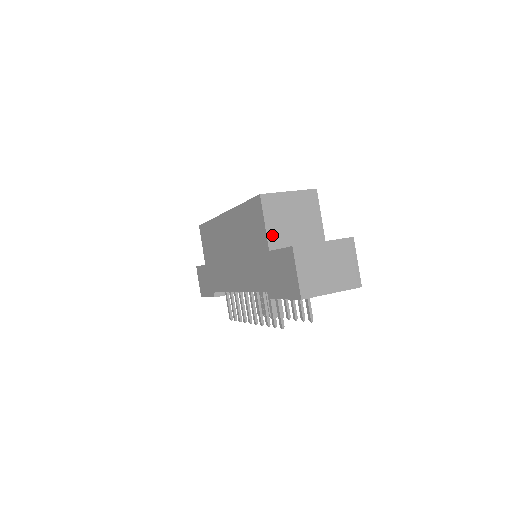
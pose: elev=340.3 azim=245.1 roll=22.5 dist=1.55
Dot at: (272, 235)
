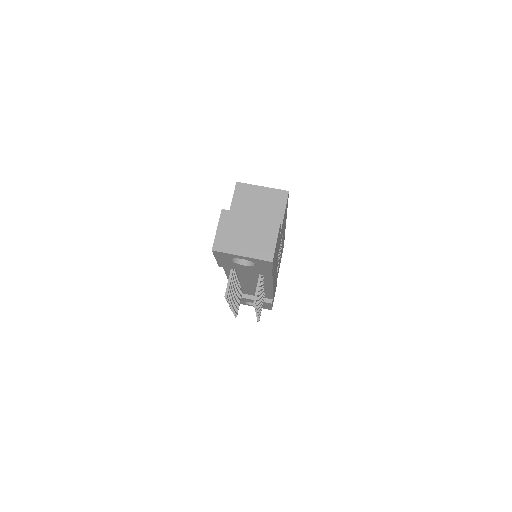
Dot at: occluded
